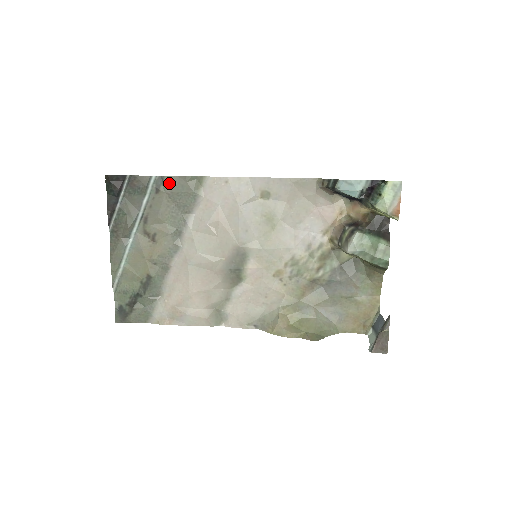
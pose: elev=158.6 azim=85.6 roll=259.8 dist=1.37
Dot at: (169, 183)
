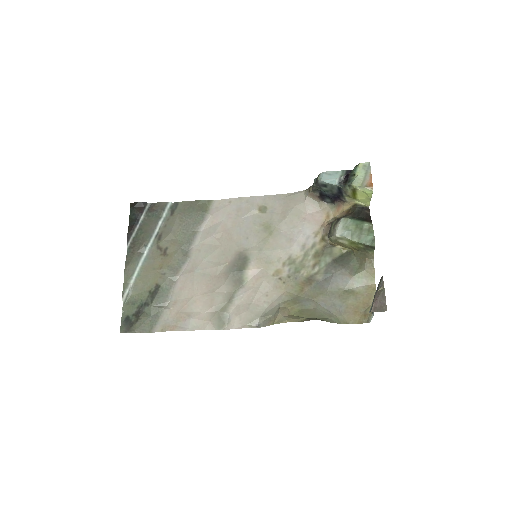
Dot at: (182, 207)
